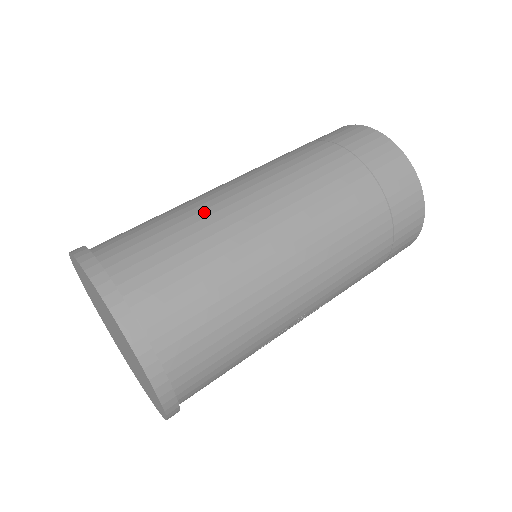
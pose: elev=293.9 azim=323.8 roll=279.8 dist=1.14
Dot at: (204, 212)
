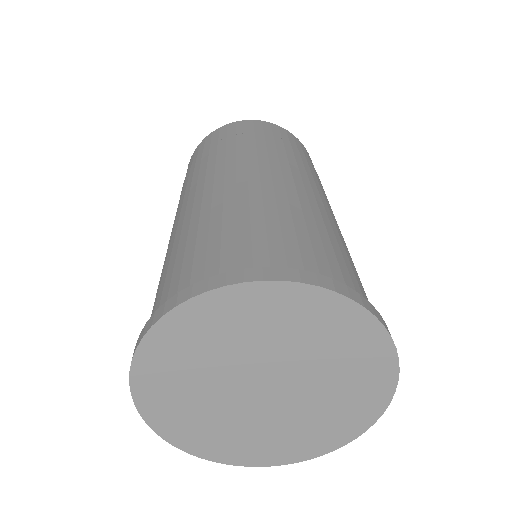
Dot at: (214, 208)
